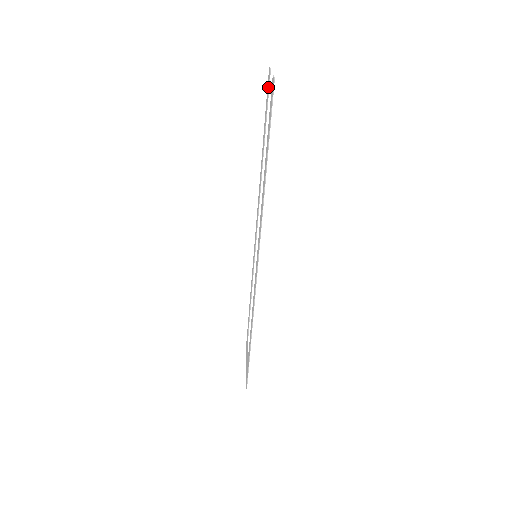
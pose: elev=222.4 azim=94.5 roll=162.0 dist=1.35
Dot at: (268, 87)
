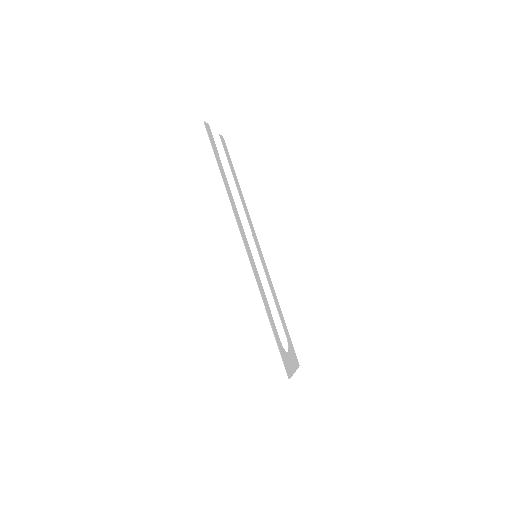
Dot at: (223, 145)
